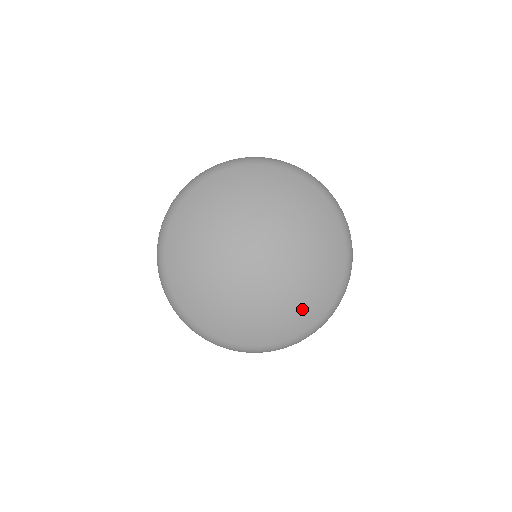
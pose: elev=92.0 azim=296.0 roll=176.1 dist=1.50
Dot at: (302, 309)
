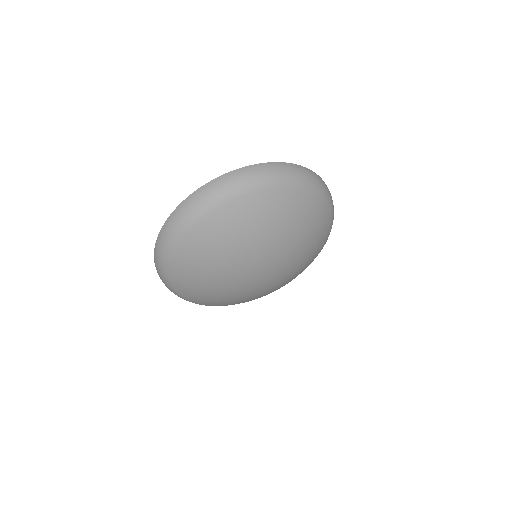
Dot at: occluded
